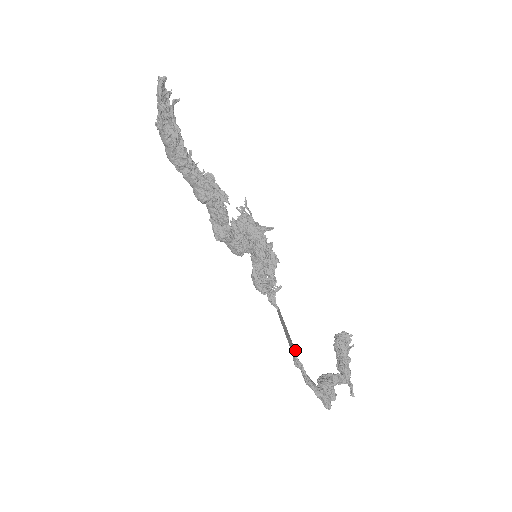
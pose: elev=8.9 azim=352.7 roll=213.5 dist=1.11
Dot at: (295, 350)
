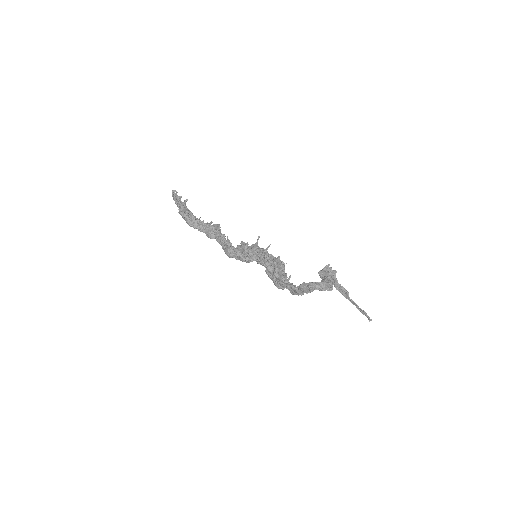
Dot at: (266, 269)
